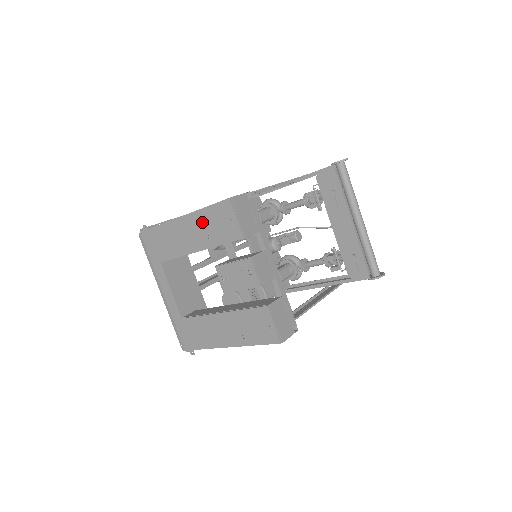
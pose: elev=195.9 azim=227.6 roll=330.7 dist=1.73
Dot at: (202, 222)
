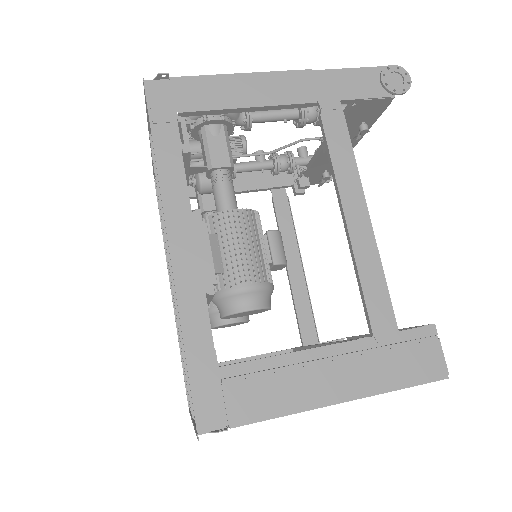
Dot at: occluded
